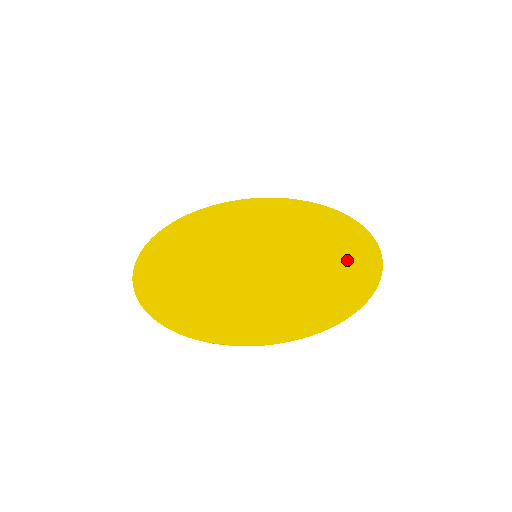
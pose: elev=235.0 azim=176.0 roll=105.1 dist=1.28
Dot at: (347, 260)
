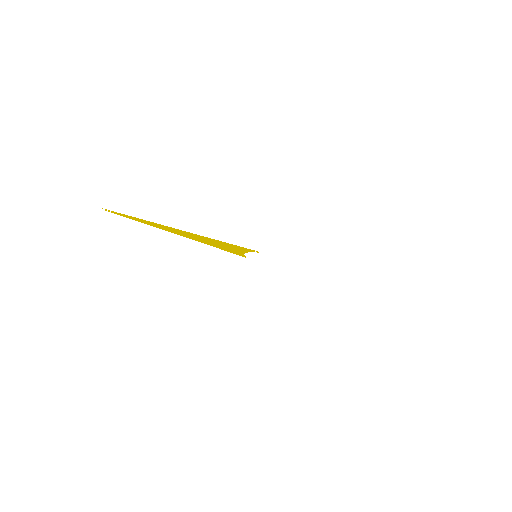
Dot at: occluded
